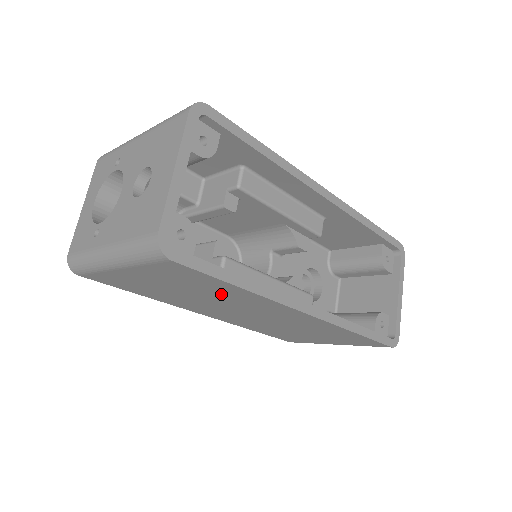
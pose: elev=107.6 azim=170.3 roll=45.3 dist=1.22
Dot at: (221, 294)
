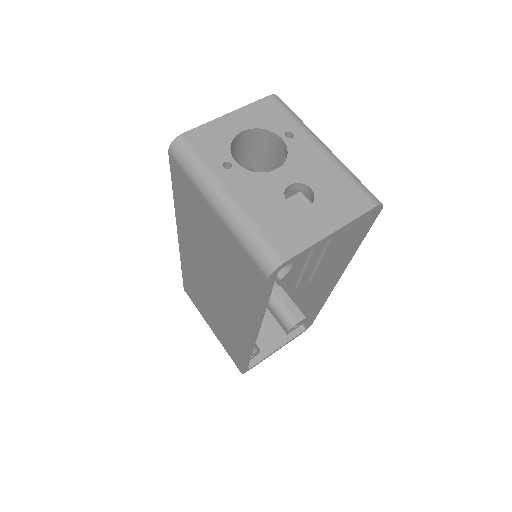
Dot at: (235, 284)
